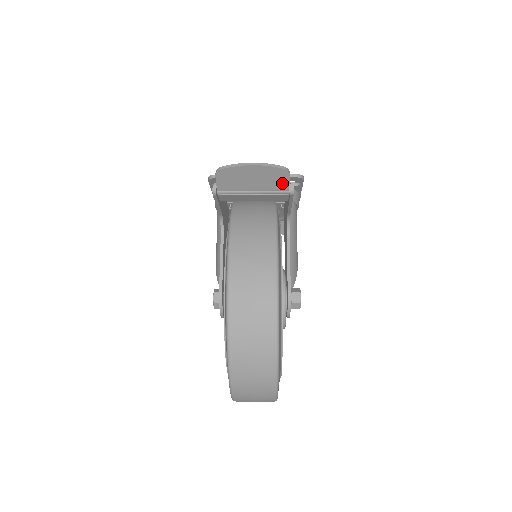
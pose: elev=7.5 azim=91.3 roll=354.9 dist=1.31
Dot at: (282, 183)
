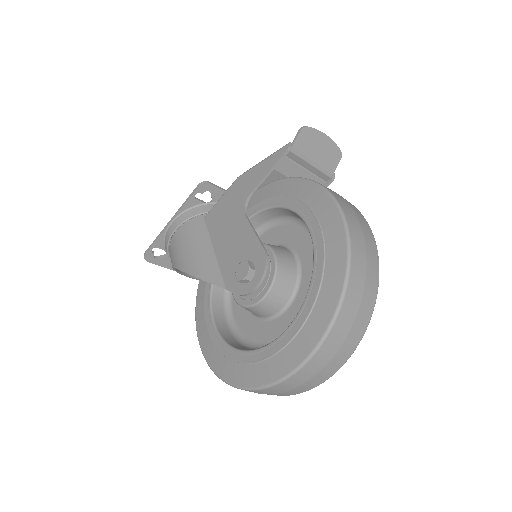
Dot at: (333, 165)
